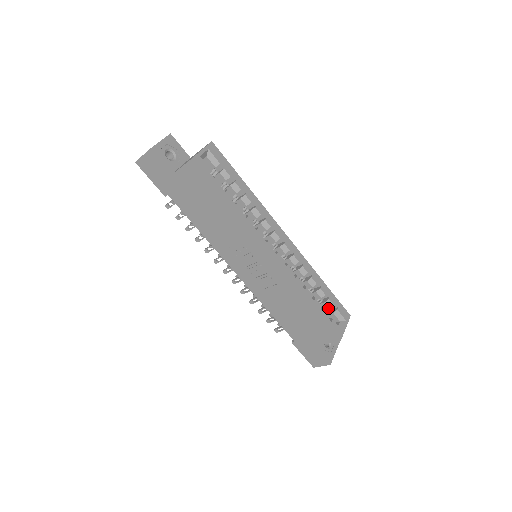
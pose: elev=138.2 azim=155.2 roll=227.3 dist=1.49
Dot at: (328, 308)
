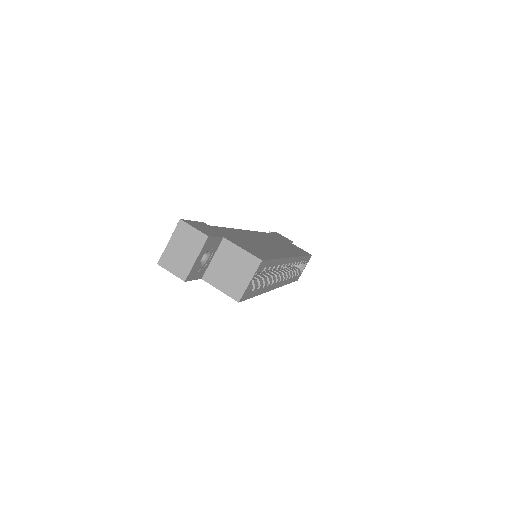
Dot at: occluded
